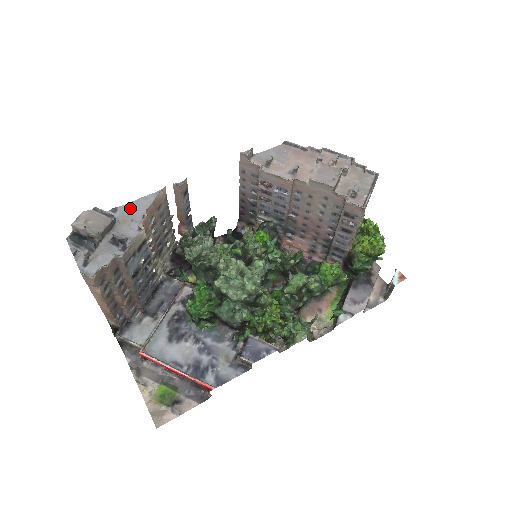
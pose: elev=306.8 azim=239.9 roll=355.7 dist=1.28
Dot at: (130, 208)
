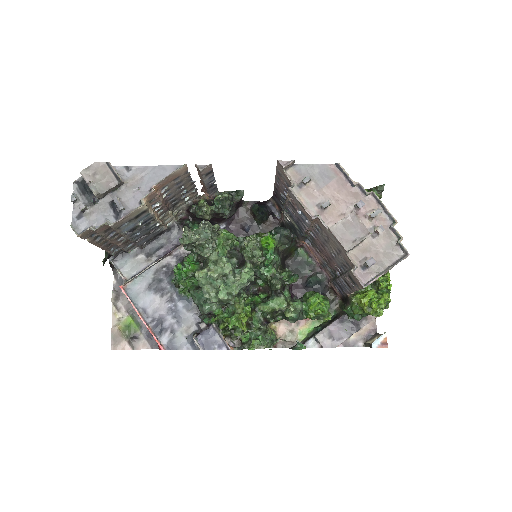
Dot at: (144, 173)
